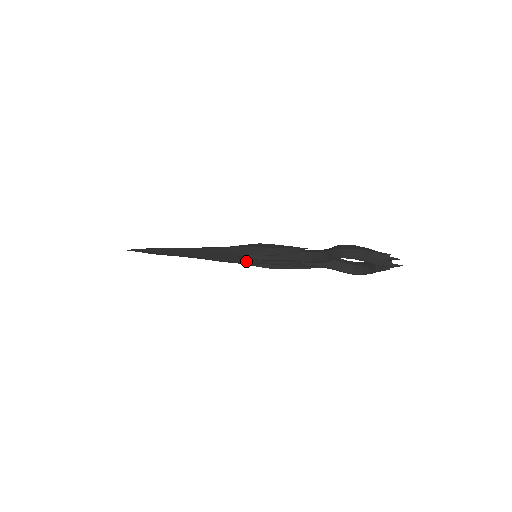
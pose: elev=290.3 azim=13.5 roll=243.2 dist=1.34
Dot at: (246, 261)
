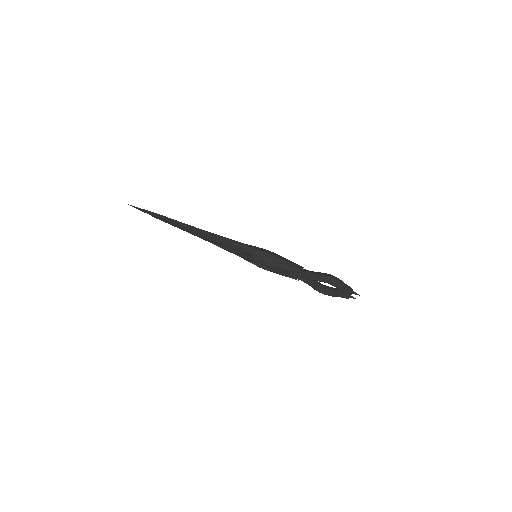
Dot at: (246, 256)
